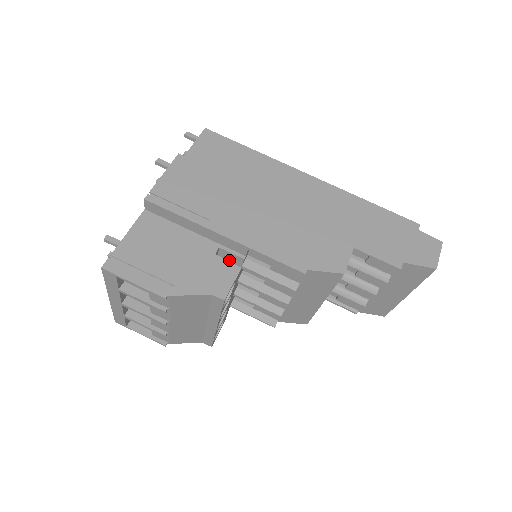
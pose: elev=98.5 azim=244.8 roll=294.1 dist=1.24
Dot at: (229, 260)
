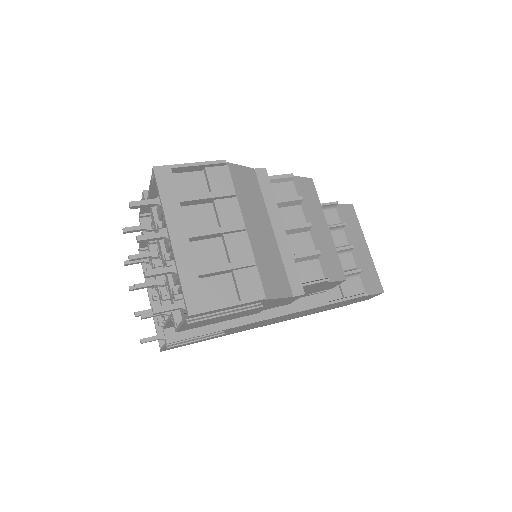
Dot at: occluded
